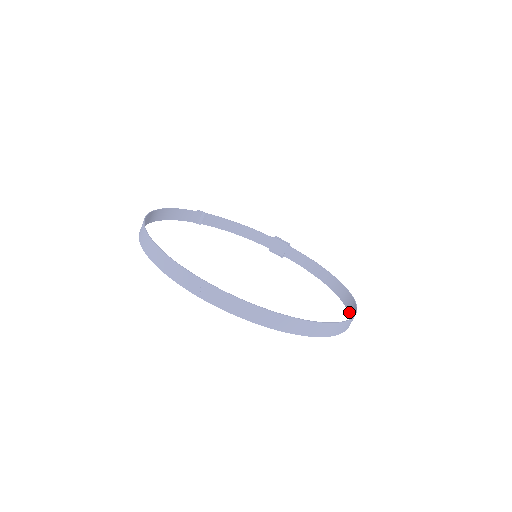
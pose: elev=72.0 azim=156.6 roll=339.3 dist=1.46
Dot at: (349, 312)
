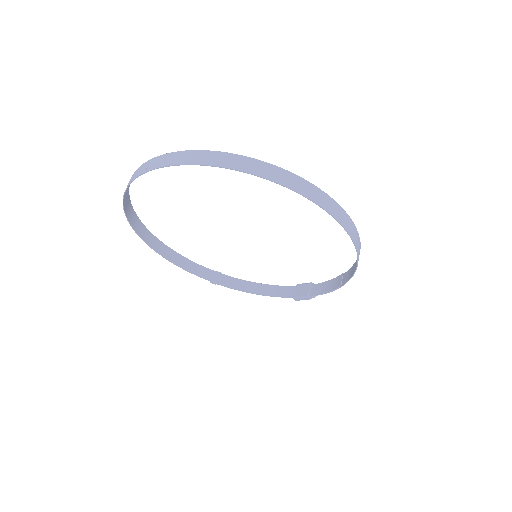
Dot at: (354, 243)
